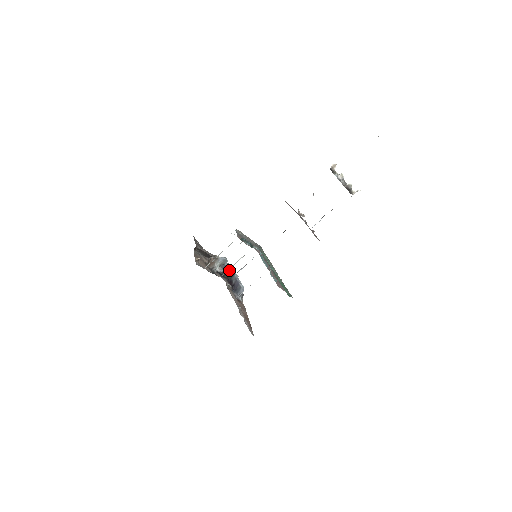
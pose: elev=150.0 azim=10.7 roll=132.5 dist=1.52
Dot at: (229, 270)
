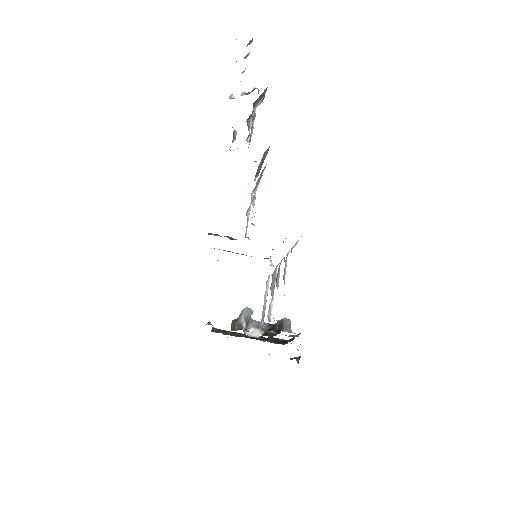
Dot at: (268, 326)
